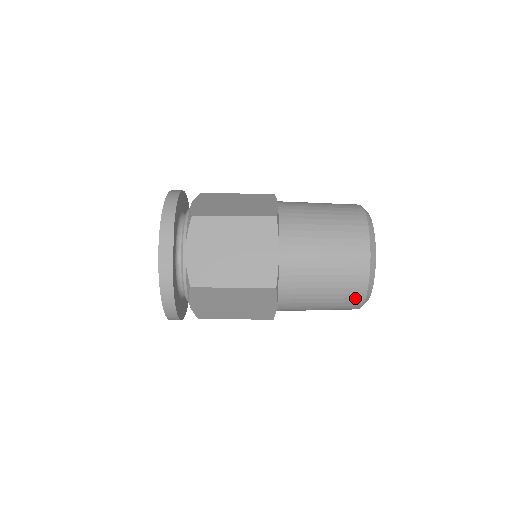
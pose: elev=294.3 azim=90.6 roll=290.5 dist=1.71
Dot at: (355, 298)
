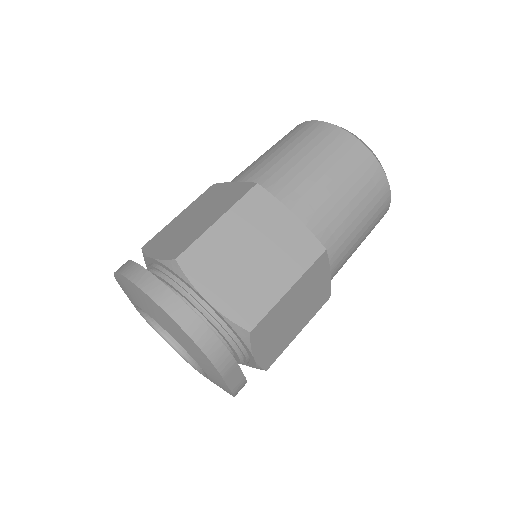
Dot at: occluded
